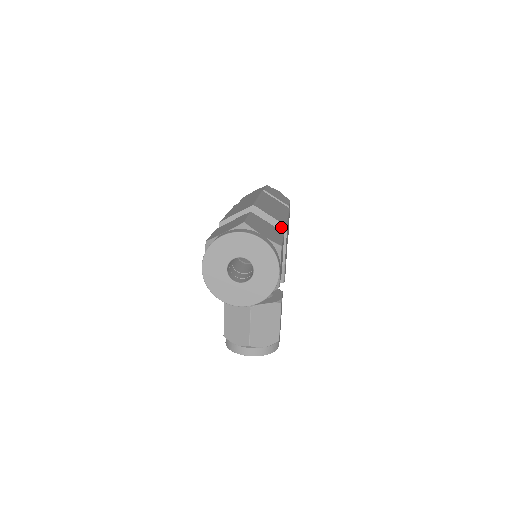
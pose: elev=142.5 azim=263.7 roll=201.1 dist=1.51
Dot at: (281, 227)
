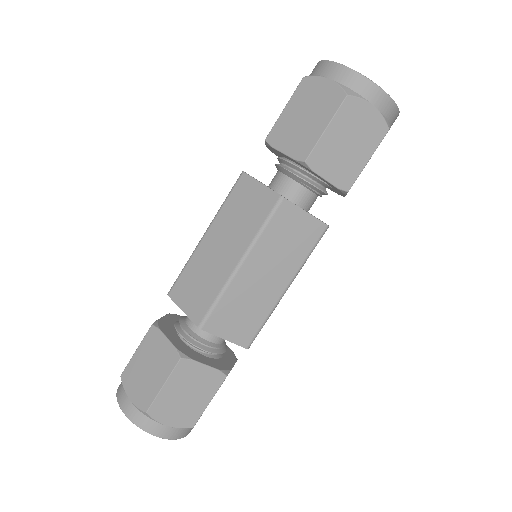
Dot at: (241, 344)
